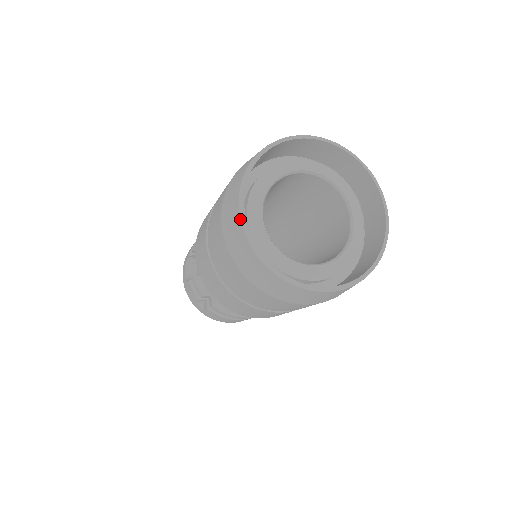
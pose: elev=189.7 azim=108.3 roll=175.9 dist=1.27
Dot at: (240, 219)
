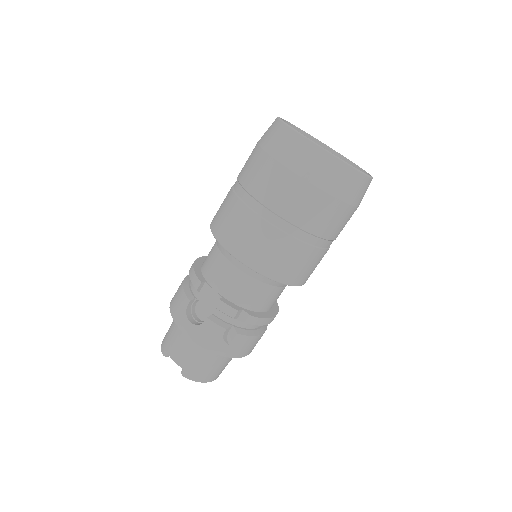
Dot at: (312, 143)
